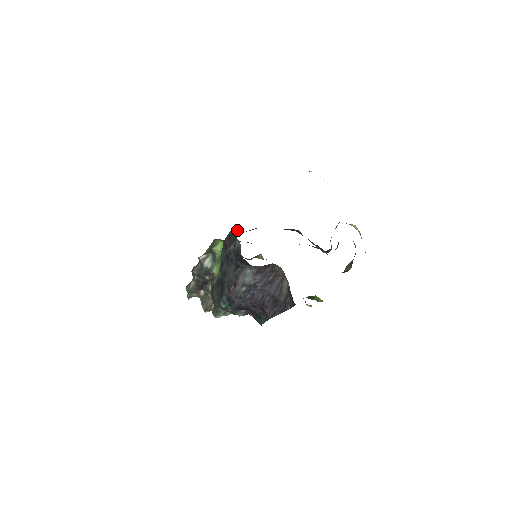
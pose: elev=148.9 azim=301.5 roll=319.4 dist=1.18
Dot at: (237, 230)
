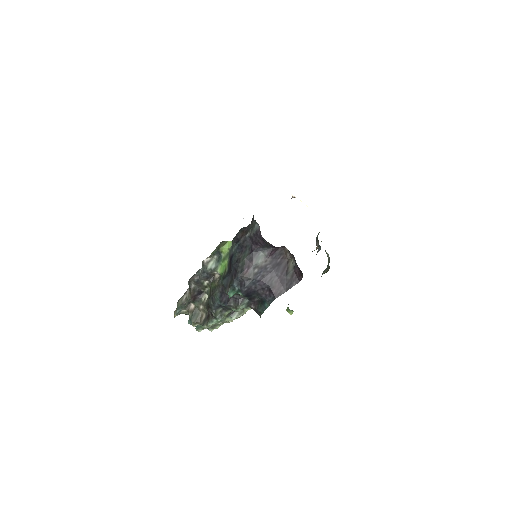
Dot at: (251, 223)
